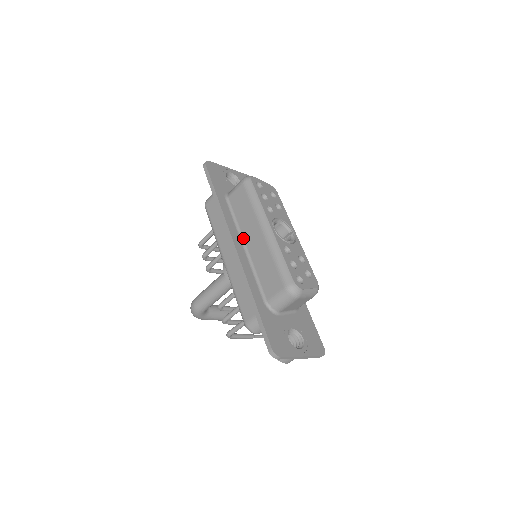
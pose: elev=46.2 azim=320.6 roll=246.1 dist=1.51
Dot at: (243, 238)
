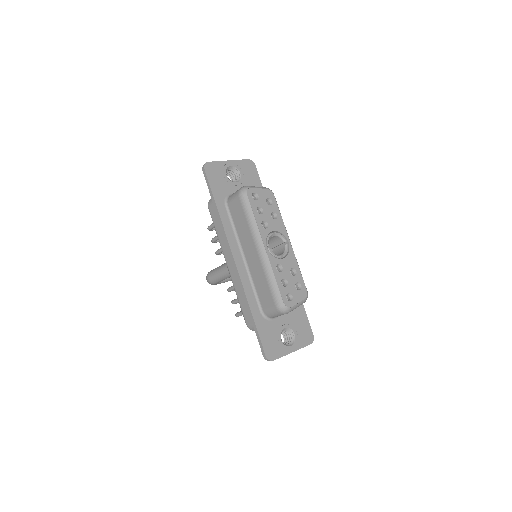
Dot at: (242, 249)
